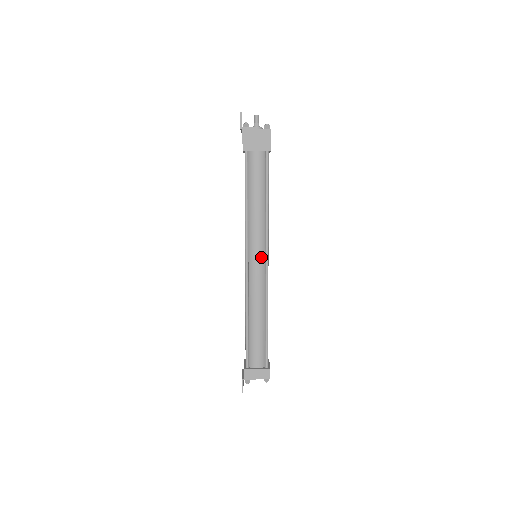
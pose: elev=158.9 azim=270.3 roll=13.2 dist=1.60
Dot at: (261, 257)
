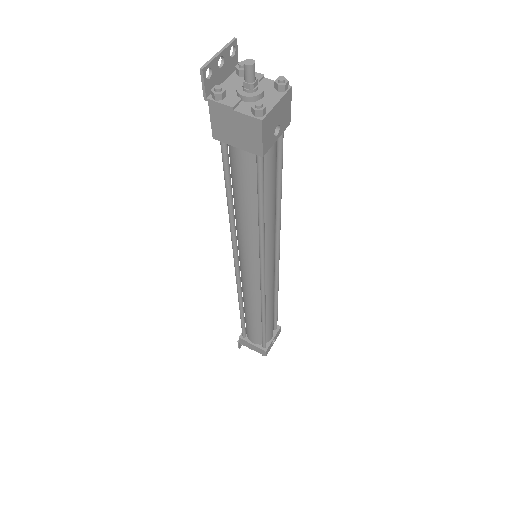
Dot at: (254, 270)
